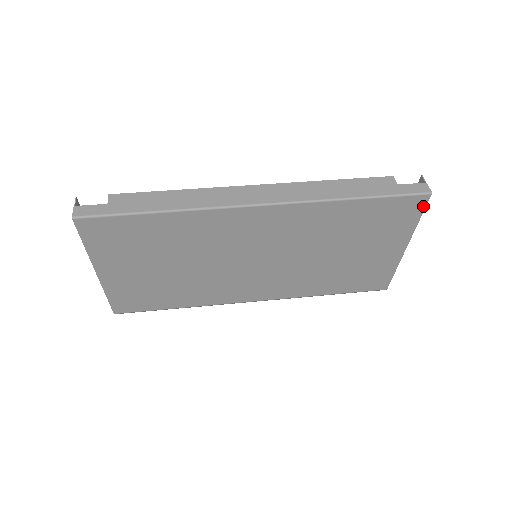
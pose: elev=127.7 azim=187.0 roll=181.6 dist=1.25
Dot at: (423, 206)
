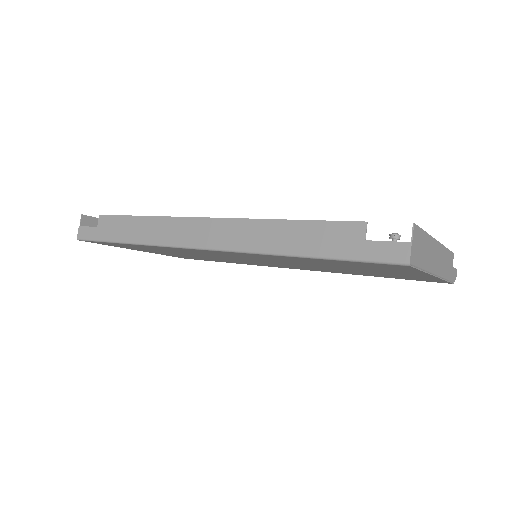
Dot at: (411, 268)
